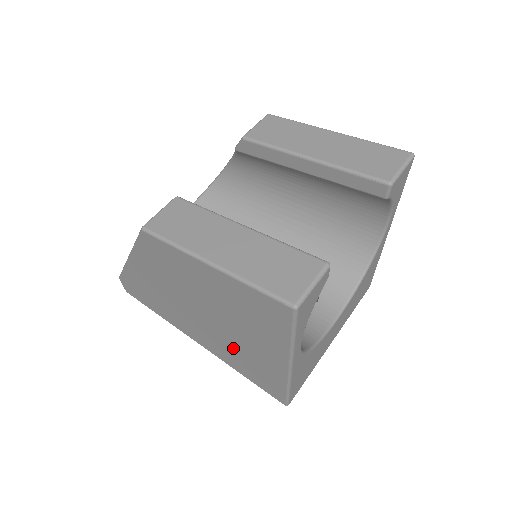
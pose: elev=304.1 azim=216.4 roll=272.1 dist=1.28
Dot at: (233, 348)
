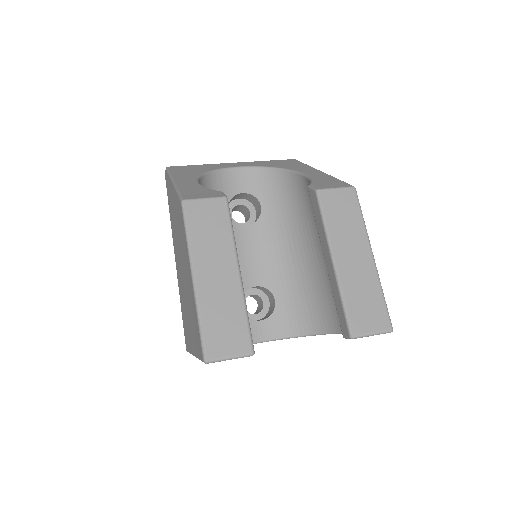
Dot at: (183, 299)
